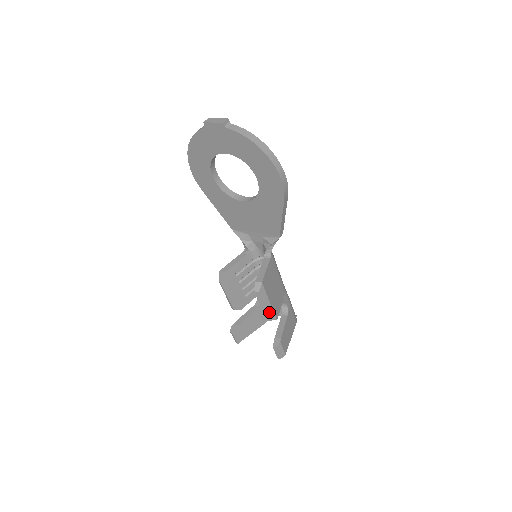
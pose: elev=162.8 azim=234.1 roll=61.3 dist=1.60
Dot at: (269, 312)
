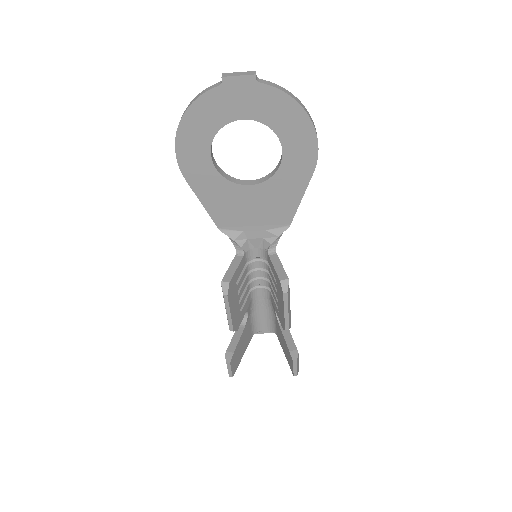
Dot at: (289, 318)
